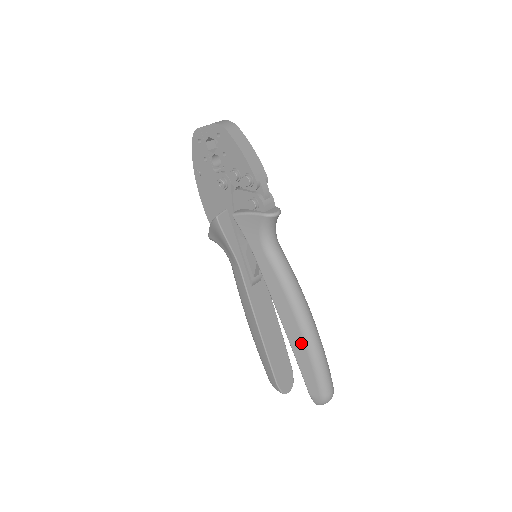
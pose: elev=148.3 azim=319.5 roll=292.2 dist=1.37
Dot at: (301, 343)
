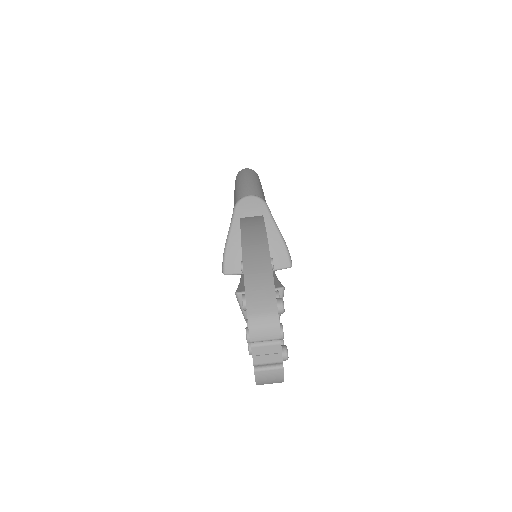
Dot at: occluded
